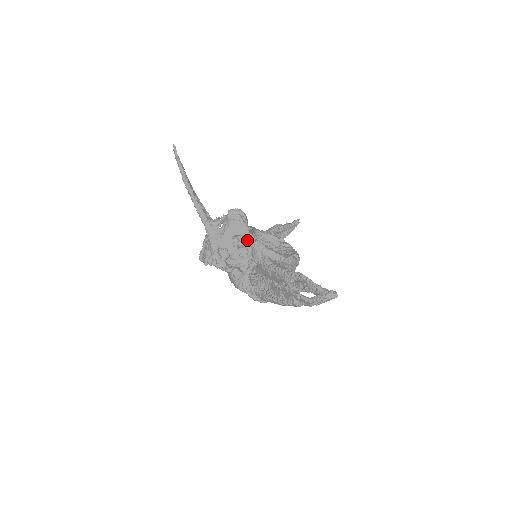
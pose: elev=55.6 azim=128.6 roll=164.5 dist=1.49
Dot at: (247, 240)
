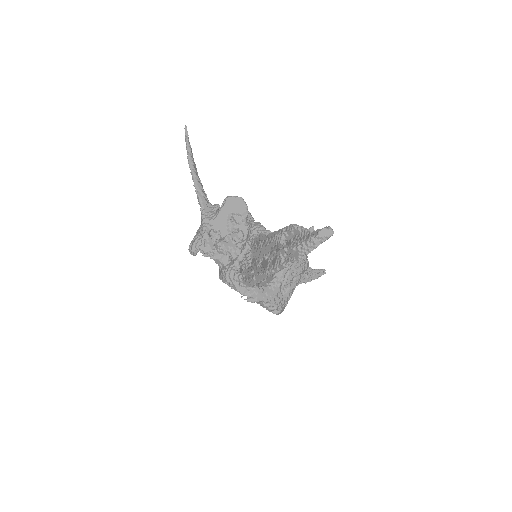
Dot at: (244, 221)
